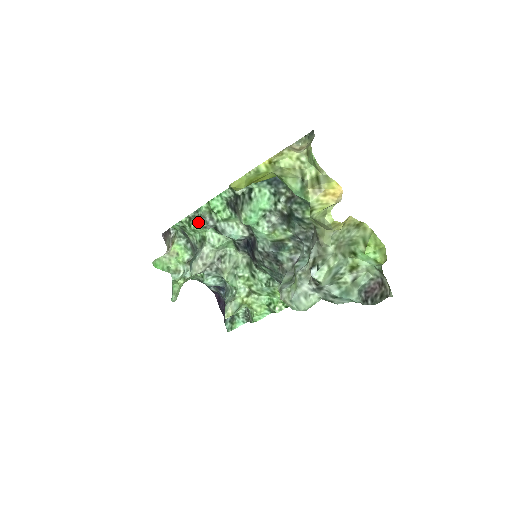
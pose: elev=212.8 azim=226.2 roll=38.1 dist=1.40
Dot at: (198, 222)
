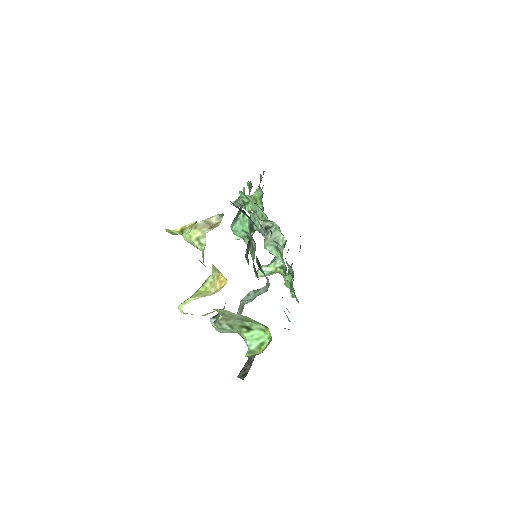
Dot at: (230, 203)
